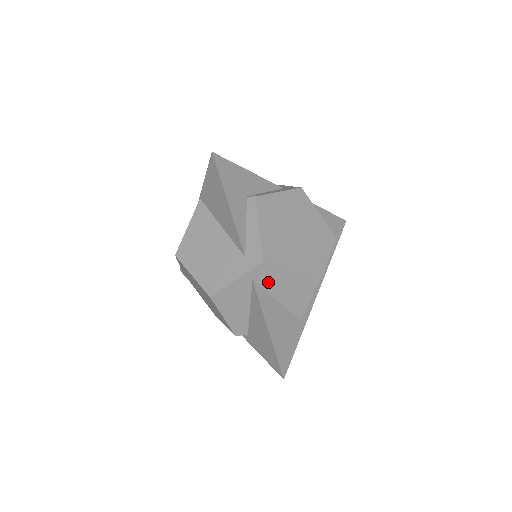
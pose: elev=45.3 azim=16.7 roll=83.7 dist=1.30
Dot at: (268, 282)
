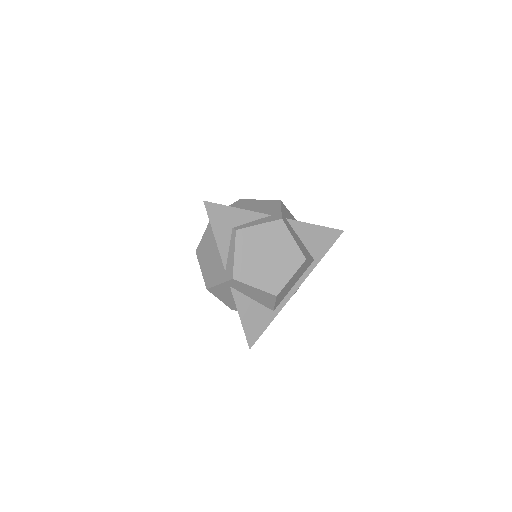
Dot at: (241, 289)
